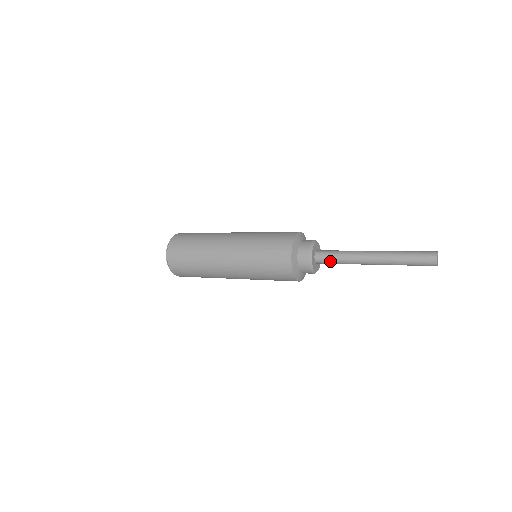
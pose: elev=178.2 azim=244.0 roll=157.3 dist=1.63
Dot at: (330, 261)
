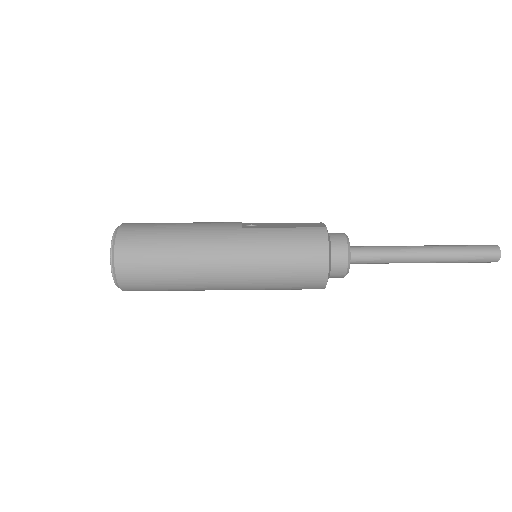
Dot at: (366, 263)
